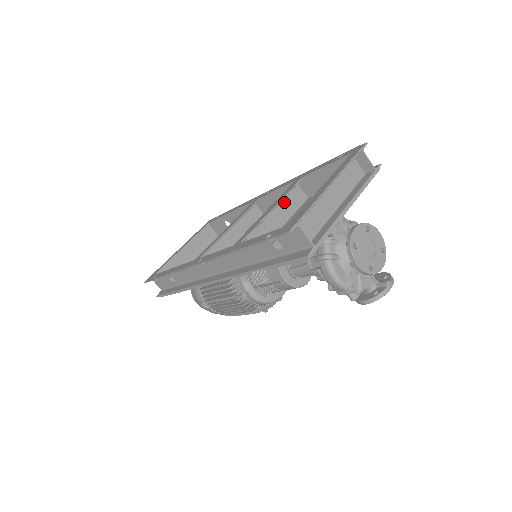
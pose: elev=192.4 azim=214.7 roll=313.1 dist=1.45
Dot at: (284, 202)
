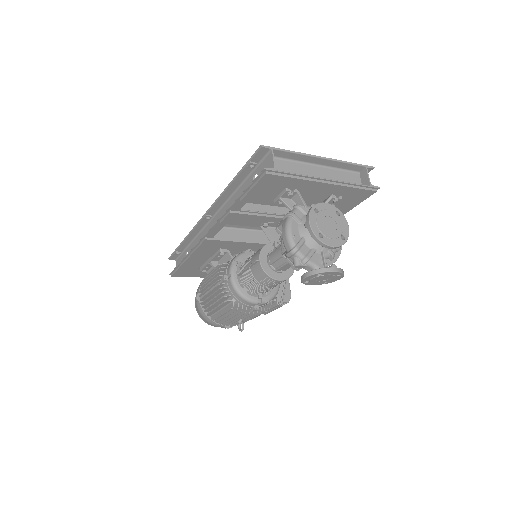
Dot at: occluded
